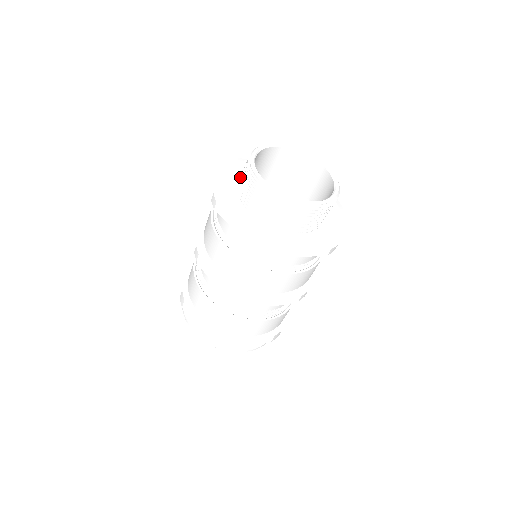
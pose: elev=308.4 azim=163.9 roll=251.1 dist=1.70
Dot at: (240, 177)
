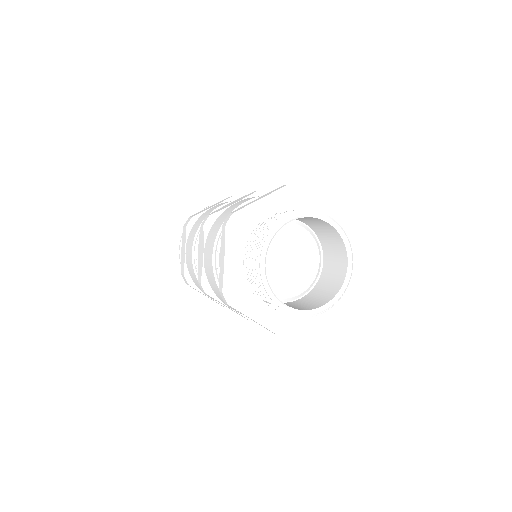
Dot at: (243, 250)
